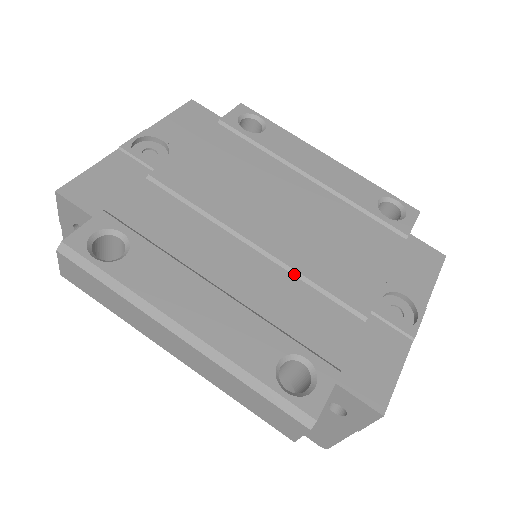
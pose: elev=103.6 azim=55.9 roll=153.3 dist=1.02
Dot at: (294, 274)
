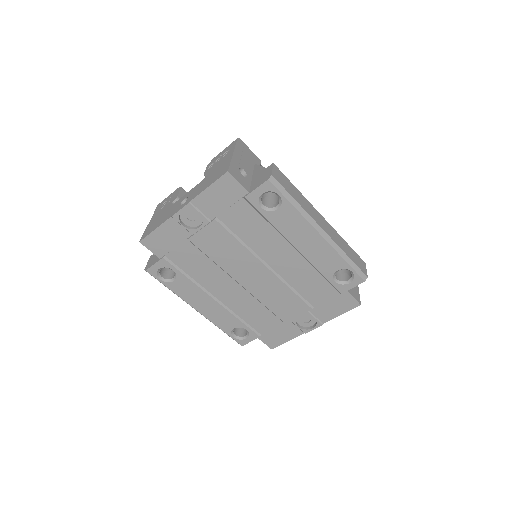
Dot at: (257, 299)
